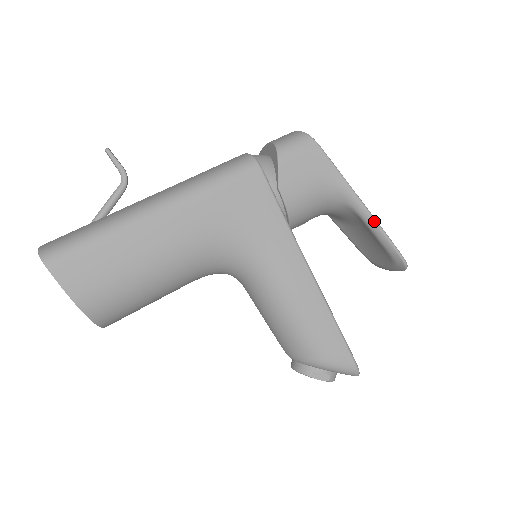
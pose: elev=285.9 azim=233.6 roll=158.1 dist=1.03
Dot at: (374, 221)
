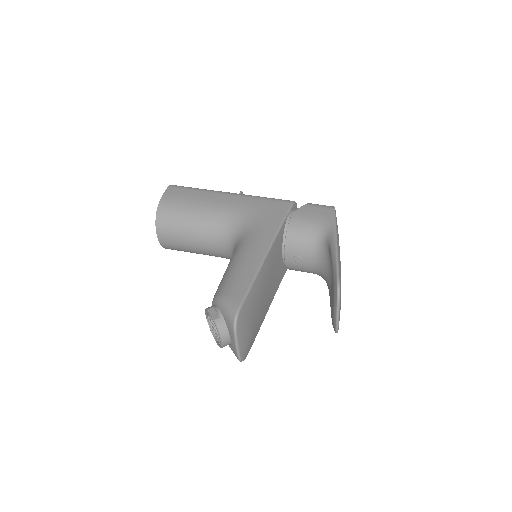
Dot at: (336, 252)
